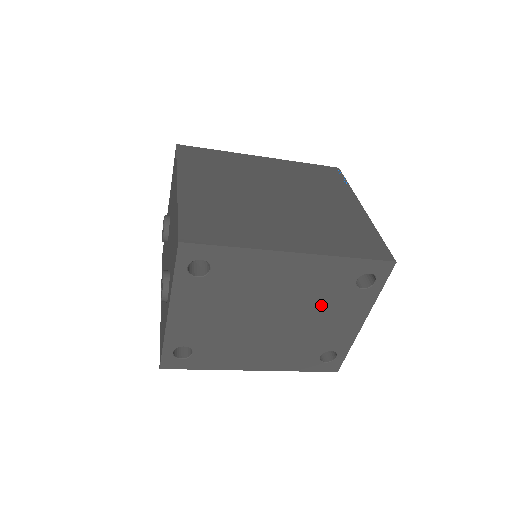
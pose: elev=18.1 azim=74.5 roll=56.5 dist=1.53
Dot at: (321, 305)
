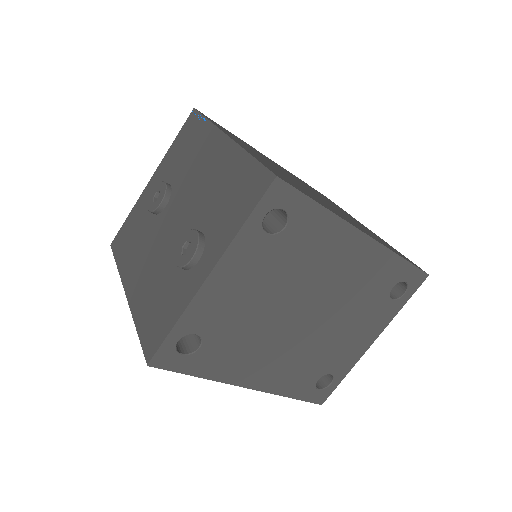
Dot at: (352, 310)
